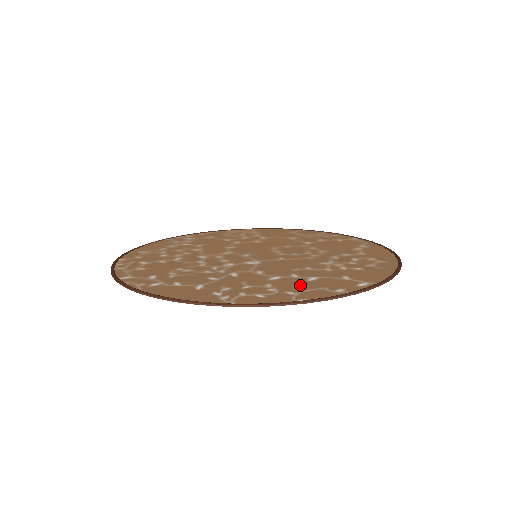
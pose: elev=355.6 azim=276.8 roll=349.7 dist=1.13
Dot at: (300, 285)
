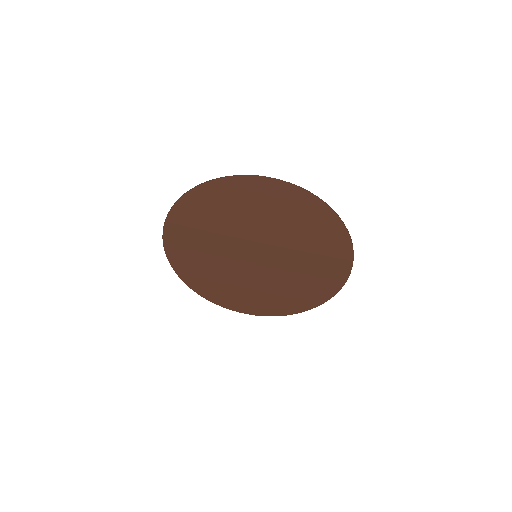
Dot at: (233, 199)
